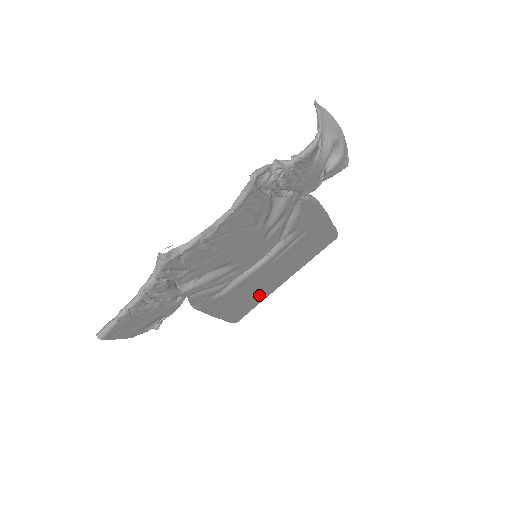
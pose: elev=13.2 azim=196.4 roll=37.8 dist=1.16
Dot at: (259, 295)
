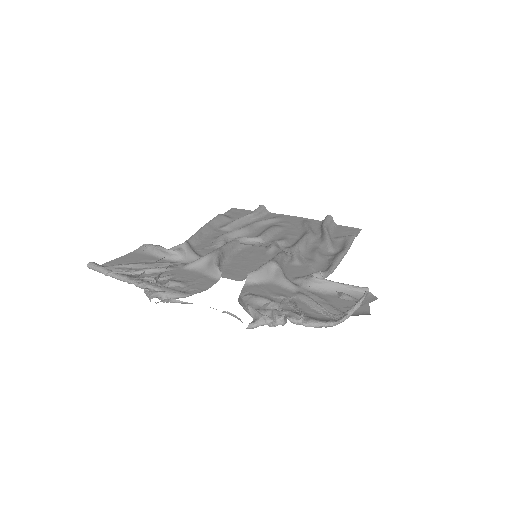
Dot at: (260, 219)
